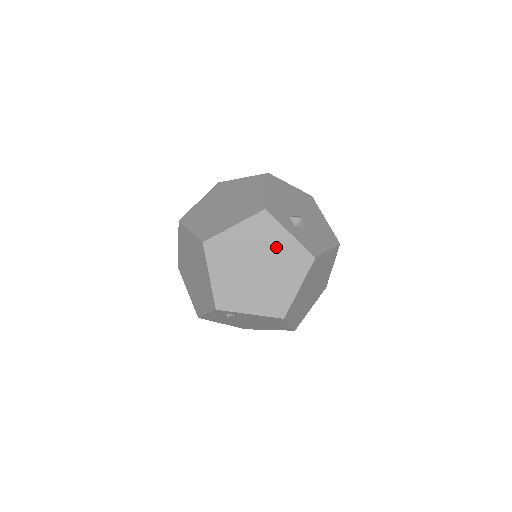
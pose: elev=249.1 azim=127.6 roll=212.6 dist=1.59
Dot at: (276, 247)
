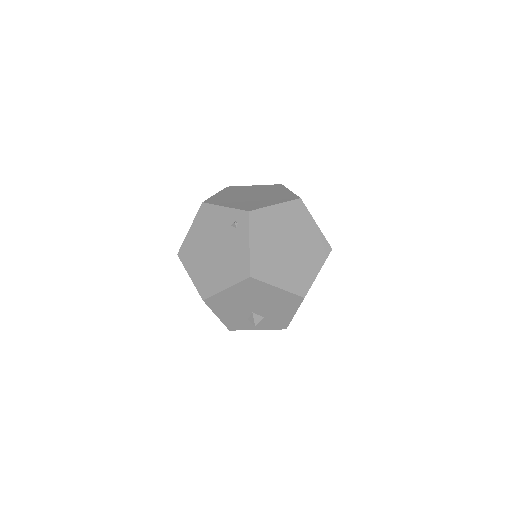
Dot at: occluded
